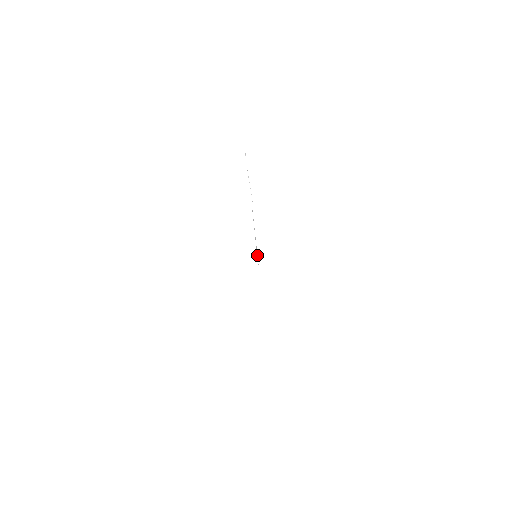
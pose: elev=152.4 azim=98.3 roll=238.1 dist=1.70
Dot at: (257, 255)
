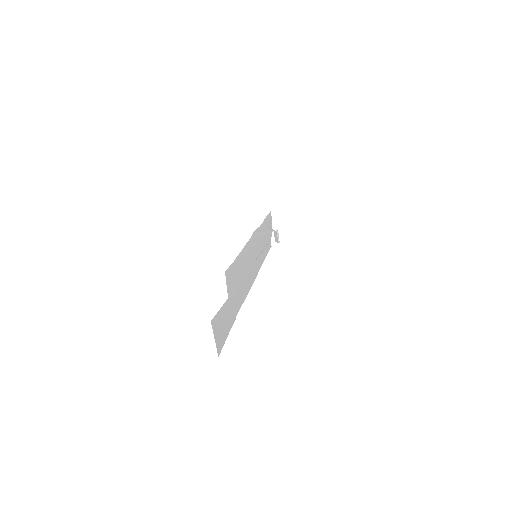
Dot at: (252, 238)
